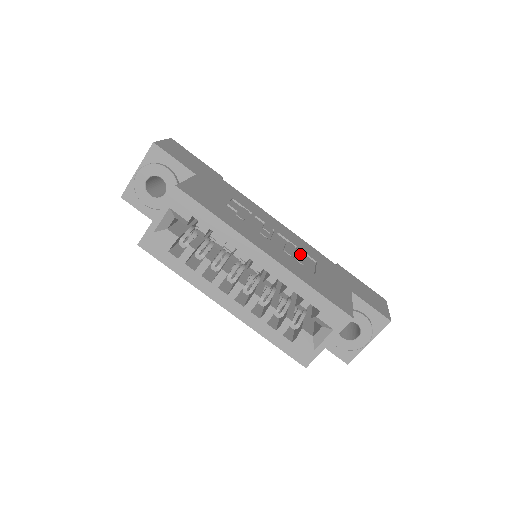
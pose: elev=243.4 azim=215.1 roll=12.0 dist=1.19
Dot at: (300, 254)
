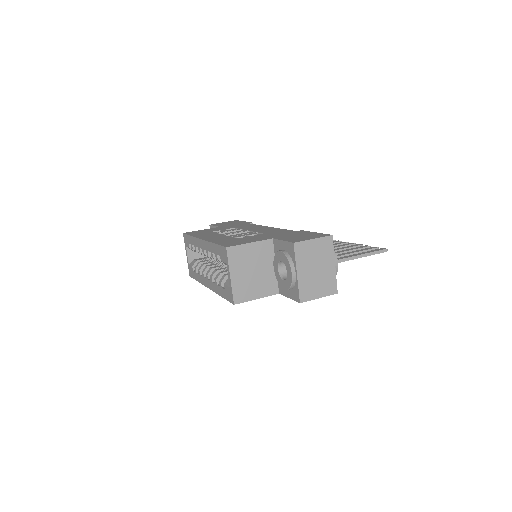
Dot at: (248, 234)
